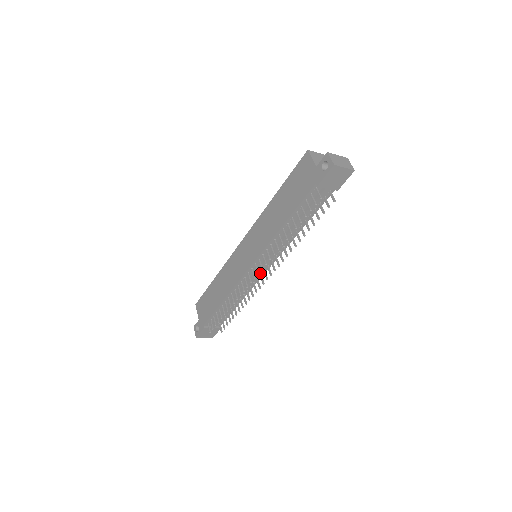
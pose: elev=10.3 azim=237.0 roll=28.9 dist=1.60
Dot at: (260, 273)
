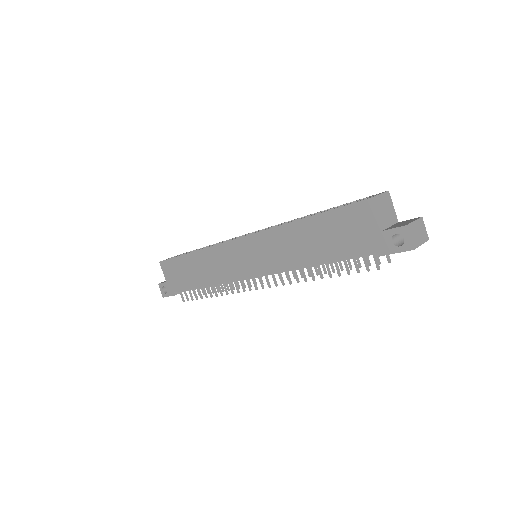
Dot at: occluded
